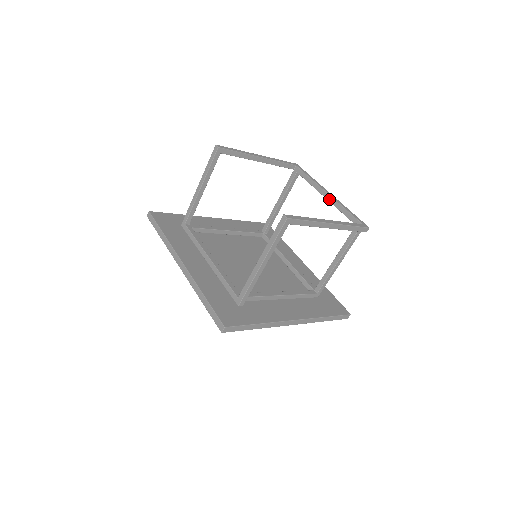
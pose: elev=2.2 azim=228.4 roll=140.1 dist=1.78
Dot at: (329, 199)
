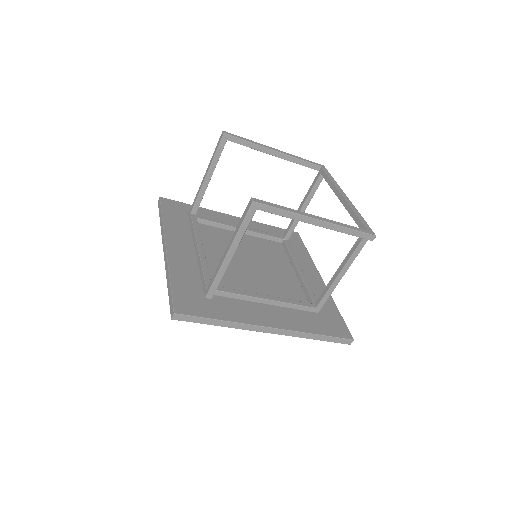
Dot at: (343, 202)
